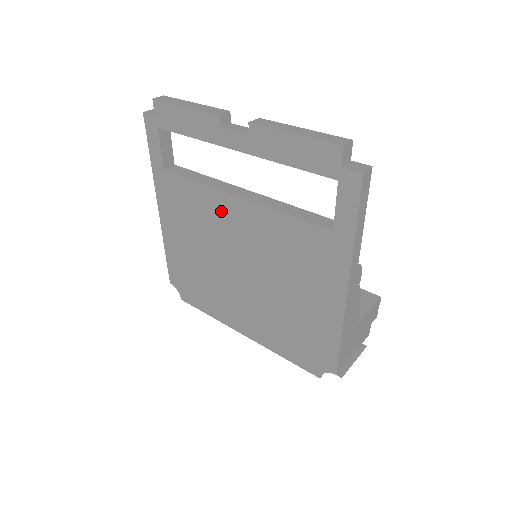
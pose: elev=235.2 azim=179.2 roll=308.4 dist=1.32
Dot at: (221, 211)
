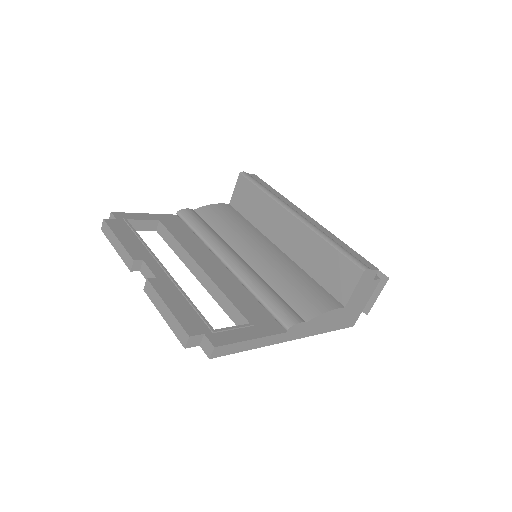
Dot at: occluded
